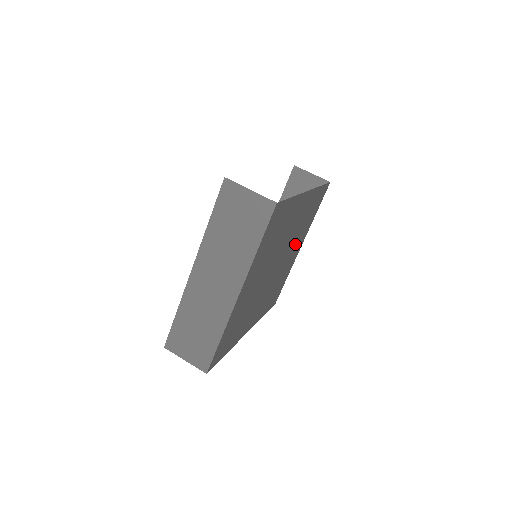
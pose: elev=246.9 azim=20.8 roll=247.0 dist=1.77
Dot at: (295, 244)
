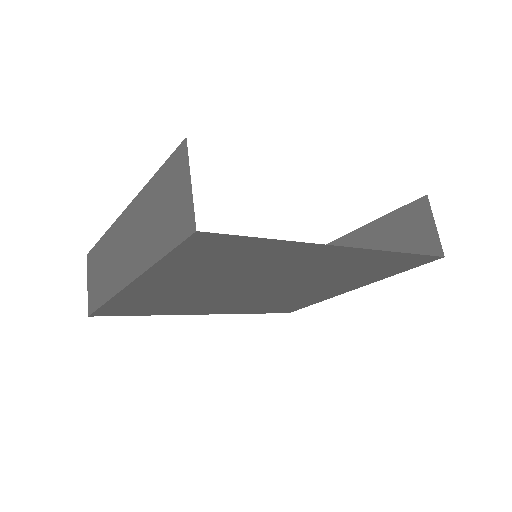
Dot at: (327, 283)
